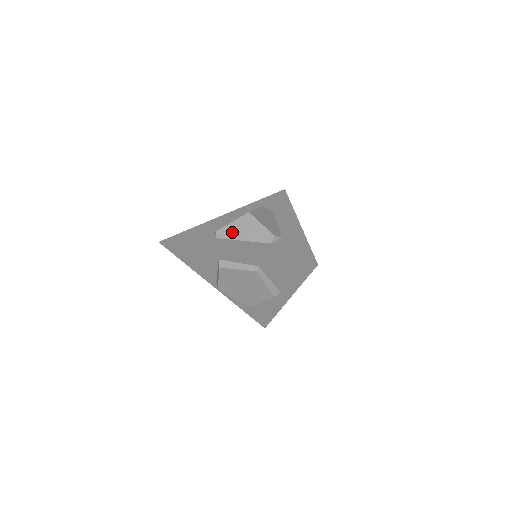
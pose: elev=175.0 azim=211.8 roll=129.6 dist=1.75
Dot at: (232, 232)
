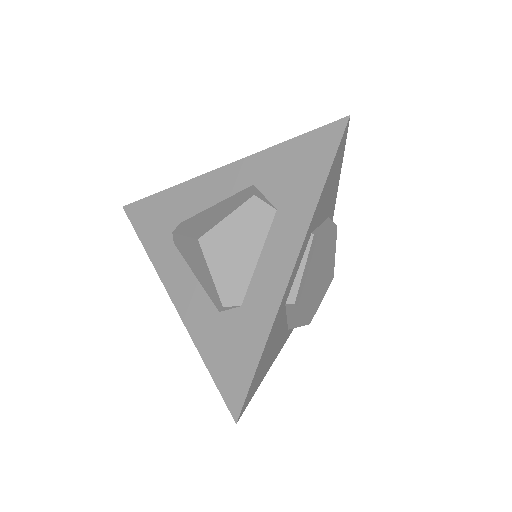
Dot at: (185, 251)
